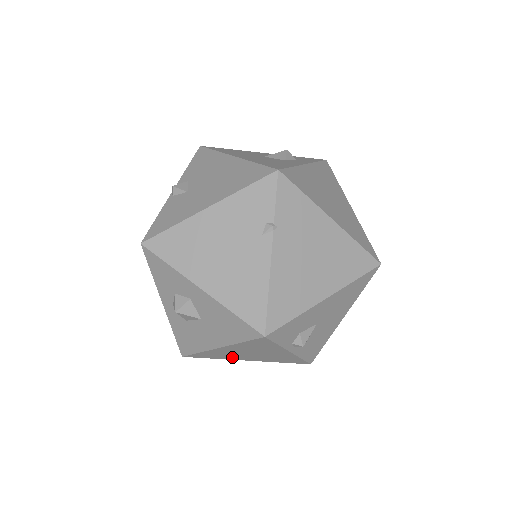
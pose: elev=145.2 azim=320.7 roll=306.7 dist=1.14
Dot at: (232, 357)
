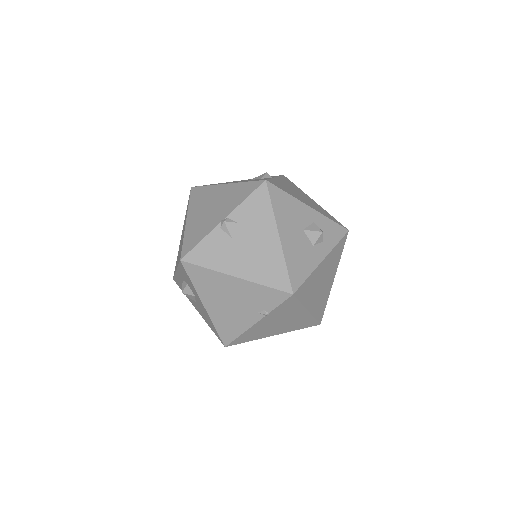
Dot at: occluded
